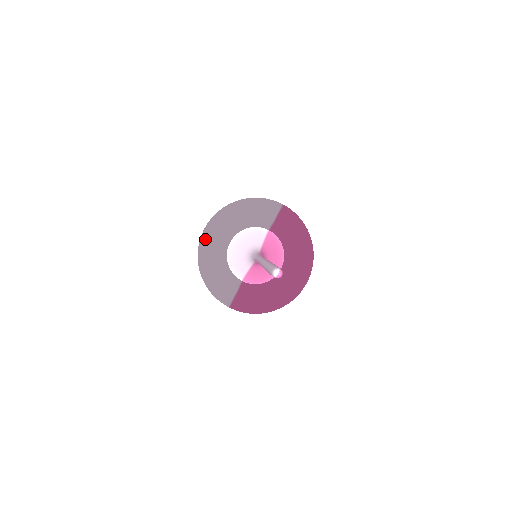
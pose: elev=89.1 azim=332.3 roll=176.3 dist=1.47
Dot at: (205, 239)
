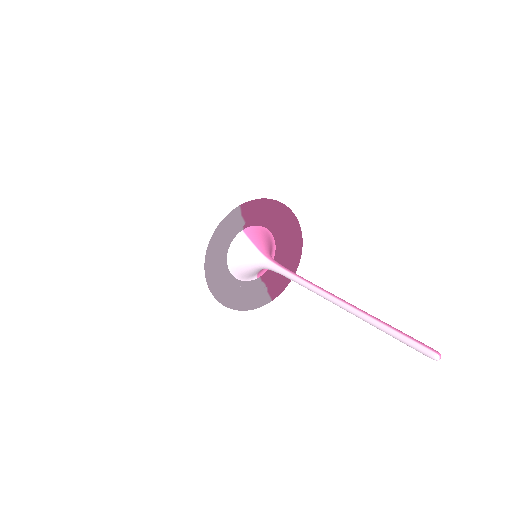
Dot at: (216, 291)
